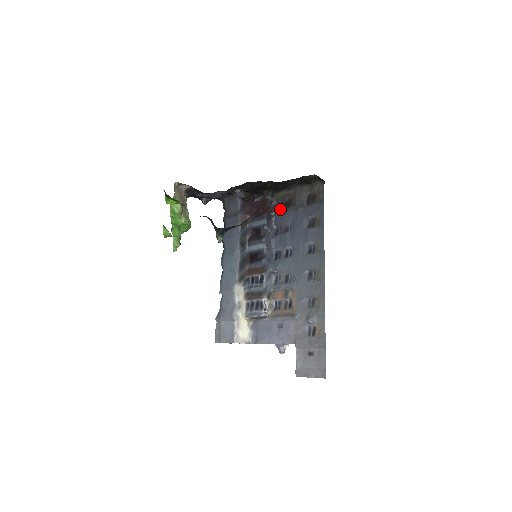
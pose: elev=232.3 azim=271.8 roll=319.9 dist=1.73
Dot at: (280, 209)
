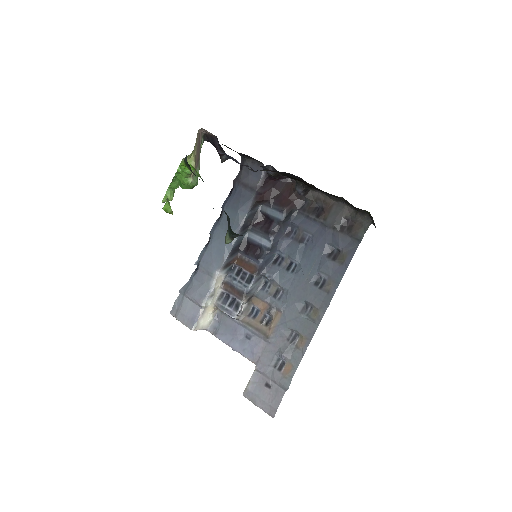
Dot at: (306, 211)
